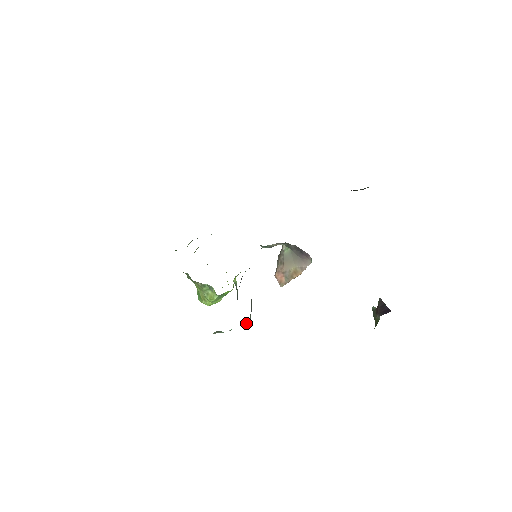
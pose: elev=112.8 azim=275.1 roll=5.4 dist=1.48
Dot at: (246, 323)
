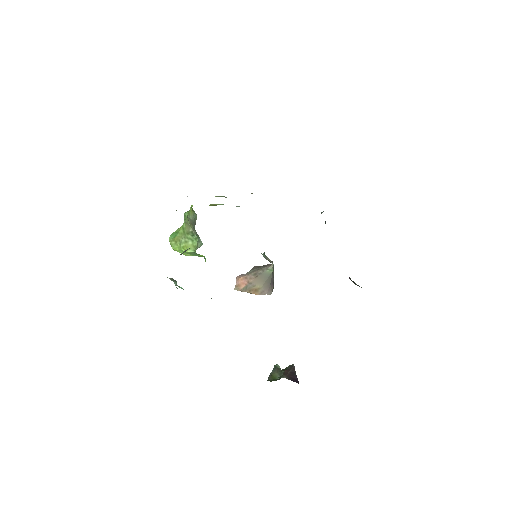
Dot at: occluded
